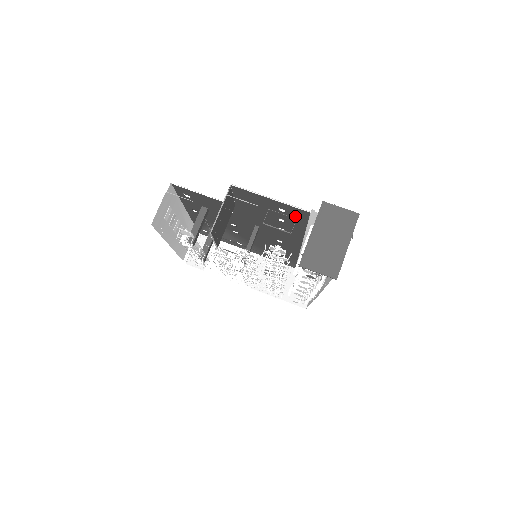
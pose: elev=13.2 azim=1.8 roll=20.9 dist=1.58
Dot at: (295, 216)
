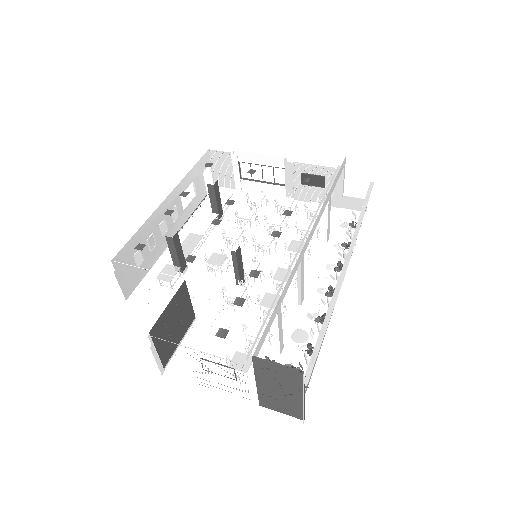
Dot at: occluded
